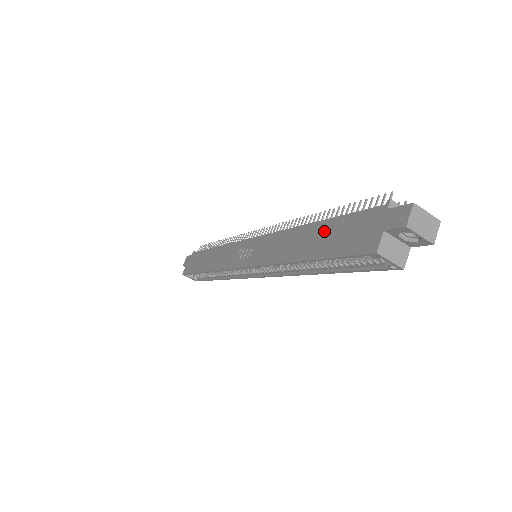
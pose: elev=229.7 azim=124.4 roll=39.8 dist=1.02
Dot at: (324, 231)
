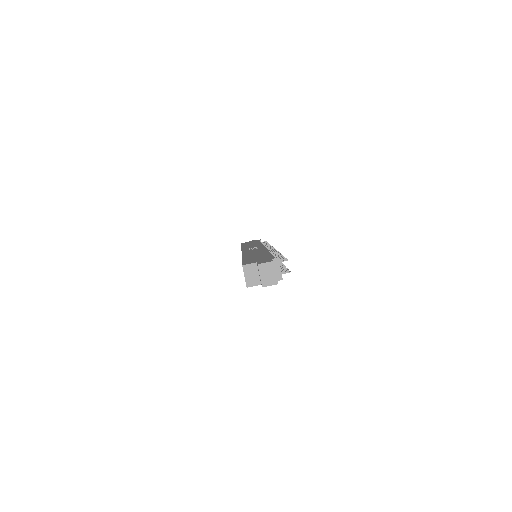
Dot at: (262, 255)
